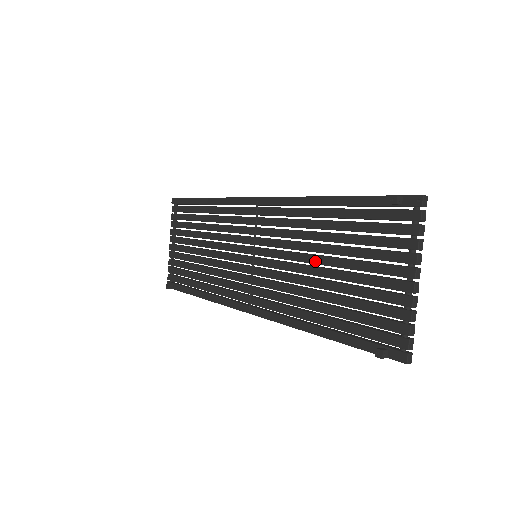
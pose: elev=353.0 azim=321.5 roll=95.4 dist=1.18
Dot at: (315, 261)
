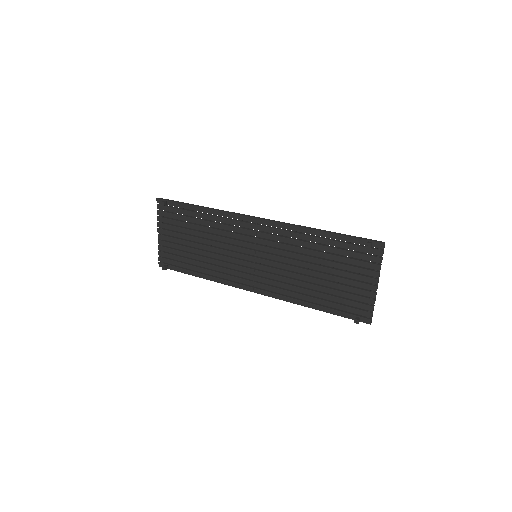
Dot at: (309, 267)
